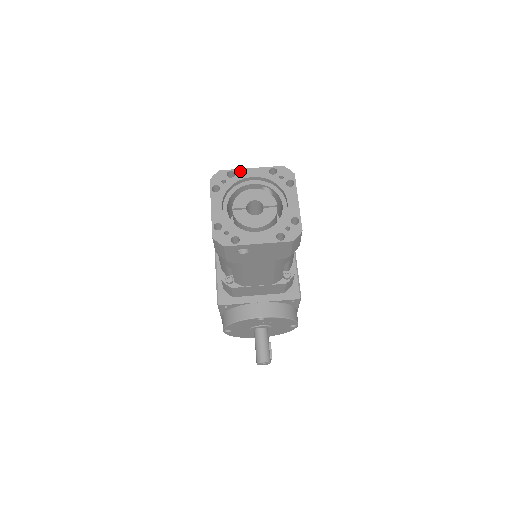
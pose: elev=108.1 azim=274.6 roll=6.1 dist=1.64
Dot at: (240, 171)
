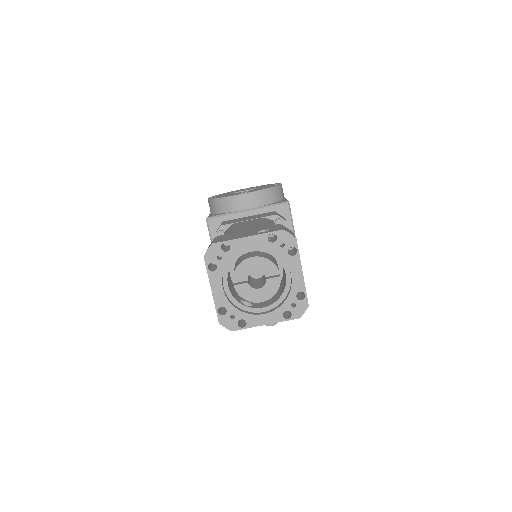
Dot at: (235, 242)
